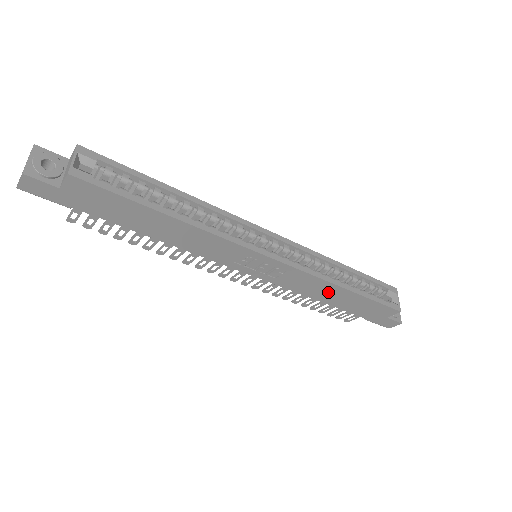
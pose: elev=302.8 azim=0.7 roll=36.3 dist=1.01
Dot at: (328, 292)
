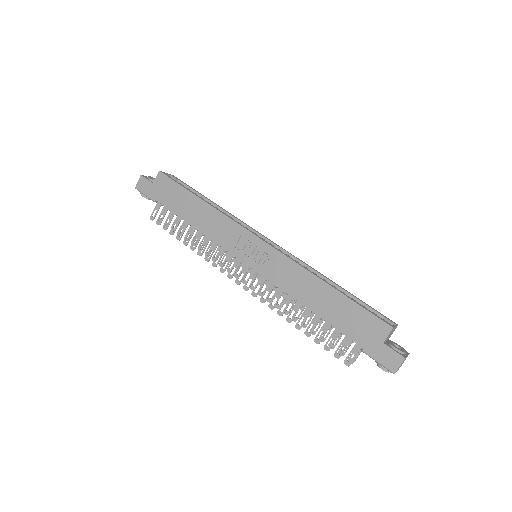
Dot at: (311, 289)
